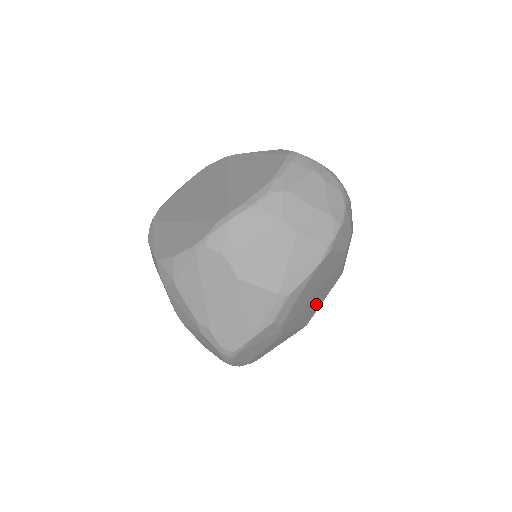
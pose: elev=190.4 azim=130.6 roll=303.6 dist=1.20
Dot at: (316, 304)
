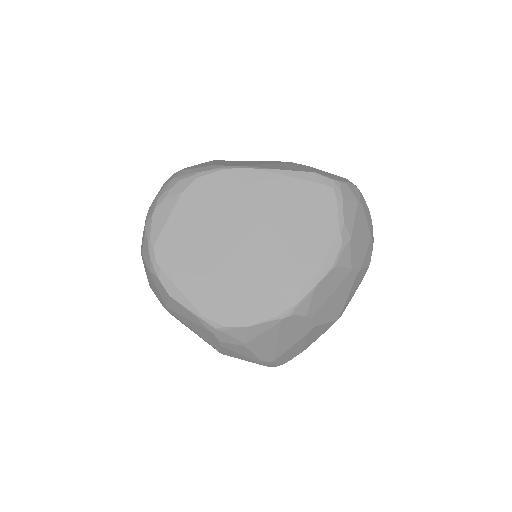
Dot at: occluded
